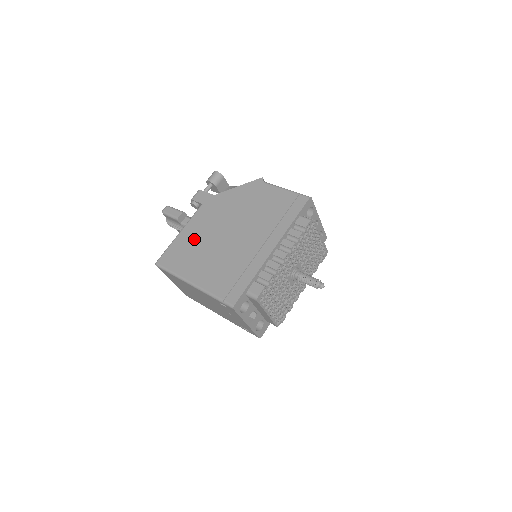
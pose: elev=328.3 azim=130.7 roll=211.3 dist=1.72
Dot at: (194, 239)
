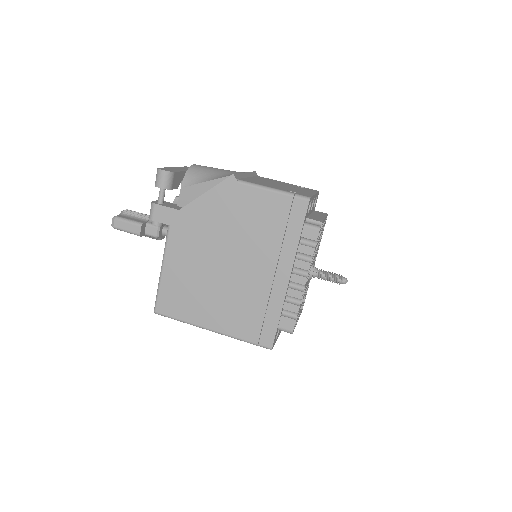
Dot at: (185, 277)
